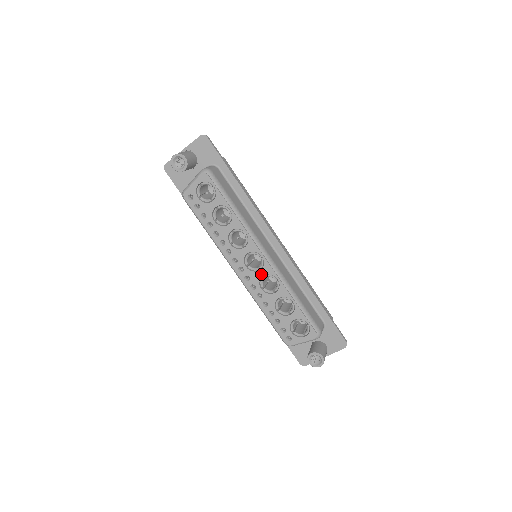
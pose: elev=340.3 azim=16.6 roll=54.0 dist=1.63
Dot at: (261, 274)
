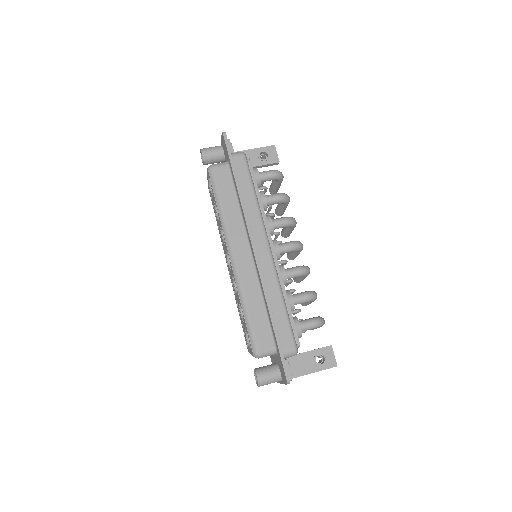
Dot at: (232, 274)
